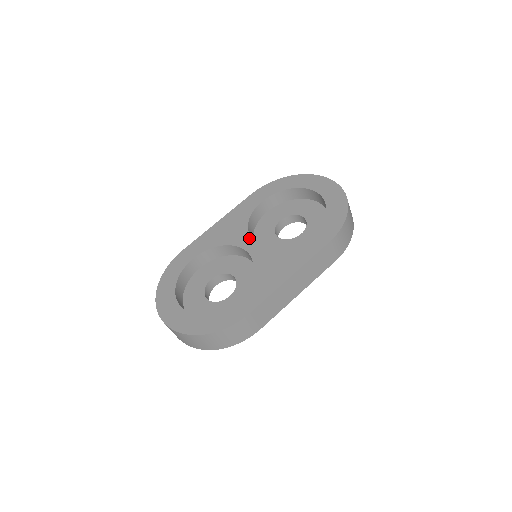
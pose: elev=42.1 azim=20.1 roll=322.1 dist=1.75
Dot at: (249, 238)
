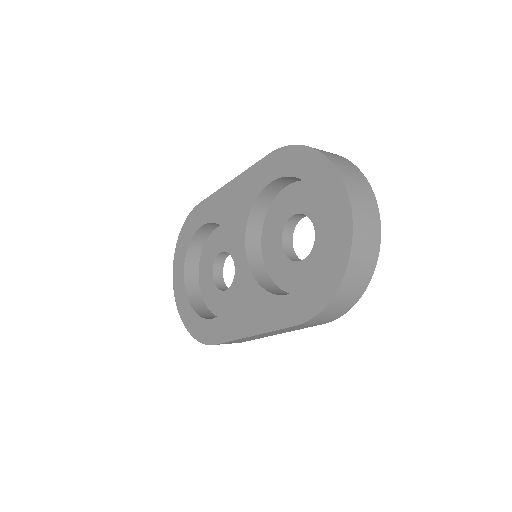
Dot at: (243, 240)
